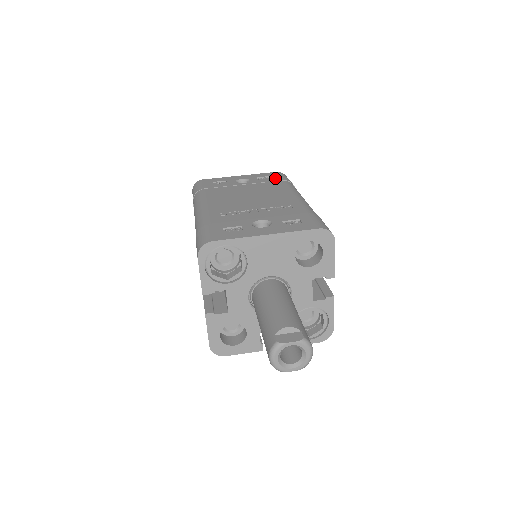
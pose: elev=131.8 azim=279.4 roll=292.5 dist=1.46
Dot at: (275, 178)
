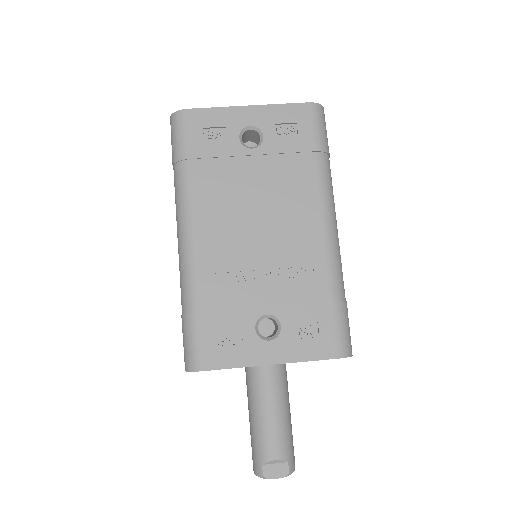
Dot at: (303, 138)
